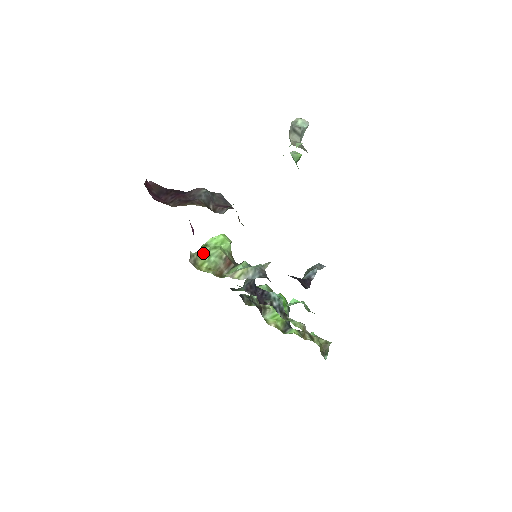
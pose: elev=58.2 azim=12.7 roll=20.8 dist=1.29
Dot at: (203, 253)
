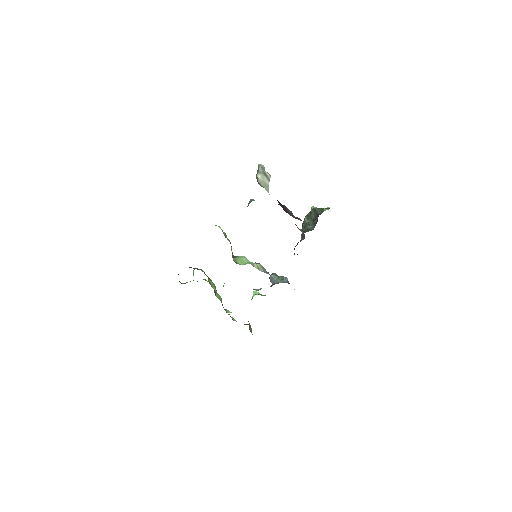
Dot at: occluded
